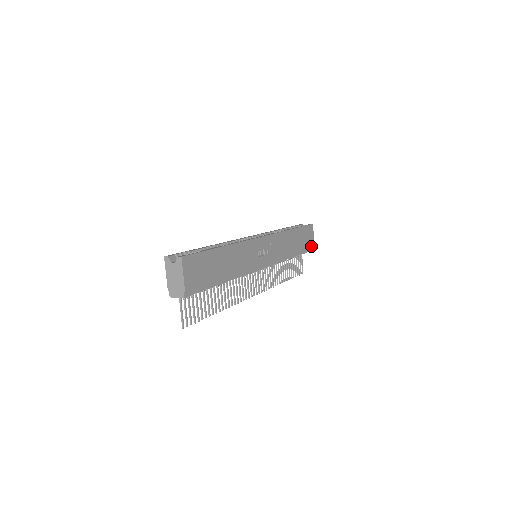
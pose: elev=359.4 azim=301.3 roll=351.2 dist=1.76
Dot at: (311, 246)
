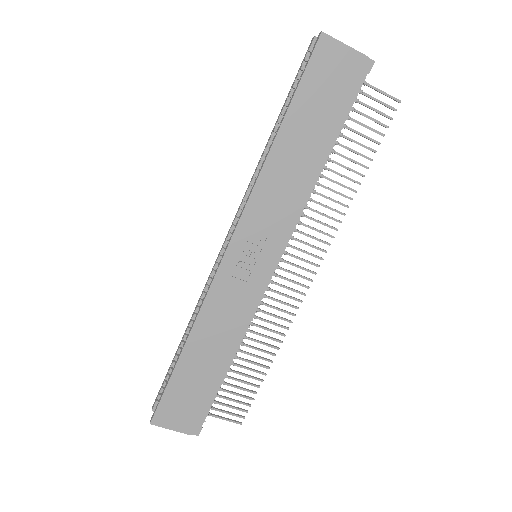
Dot at: (357, 72)
